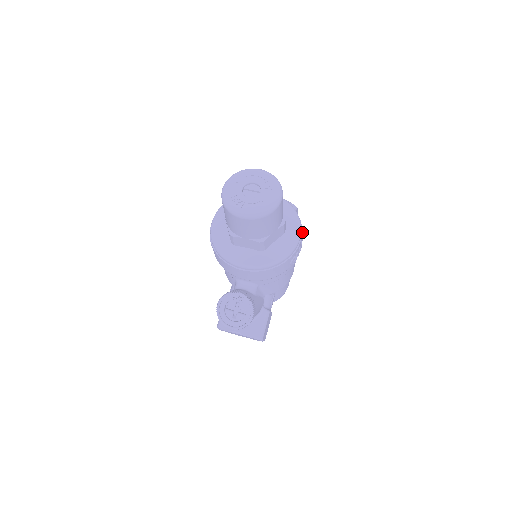
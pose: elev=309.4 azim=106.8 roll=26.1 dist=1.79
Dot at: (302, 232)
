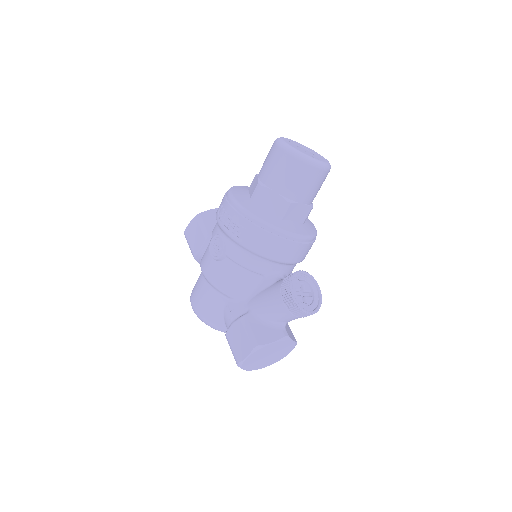
Dot at: occluded
